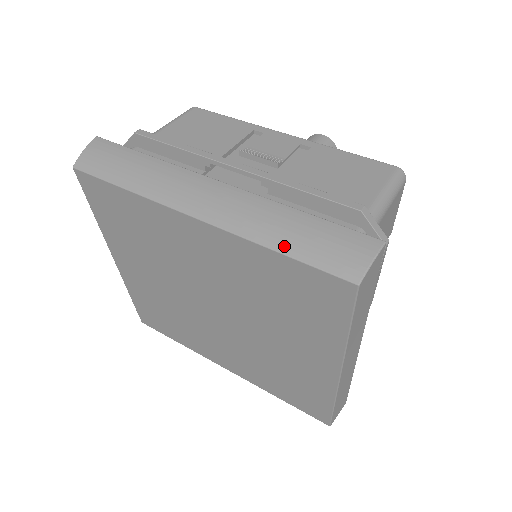
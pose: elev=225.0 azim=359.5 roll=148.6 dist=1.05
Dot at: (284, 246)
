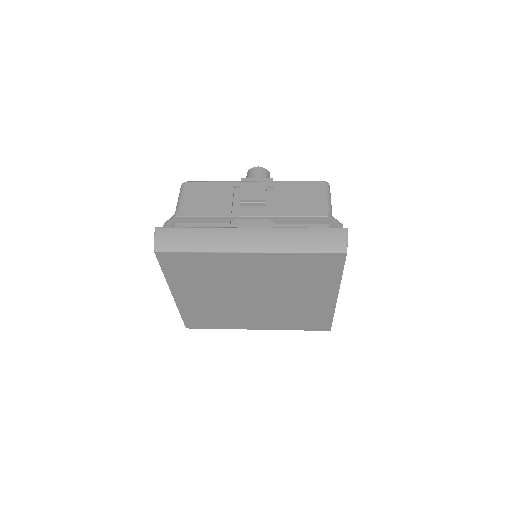
Dot at: (304, 249)
